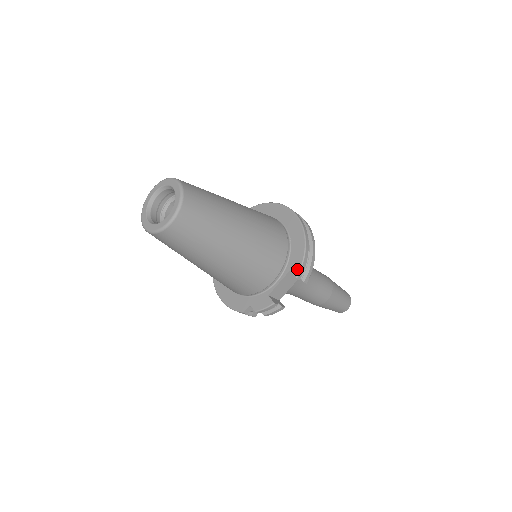
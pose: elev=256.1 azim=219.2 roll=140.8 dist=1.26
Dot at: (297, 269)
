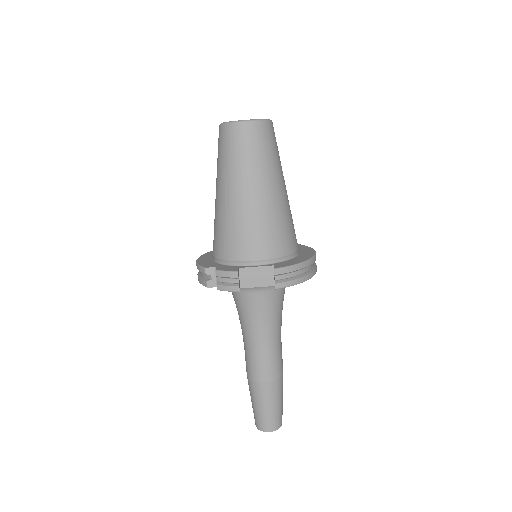
Dot at: (281, 266)
